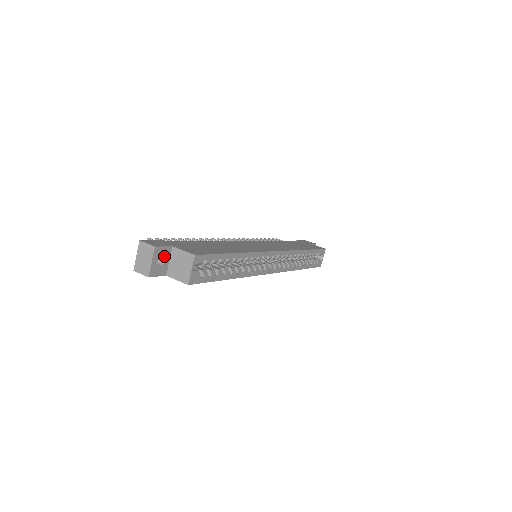
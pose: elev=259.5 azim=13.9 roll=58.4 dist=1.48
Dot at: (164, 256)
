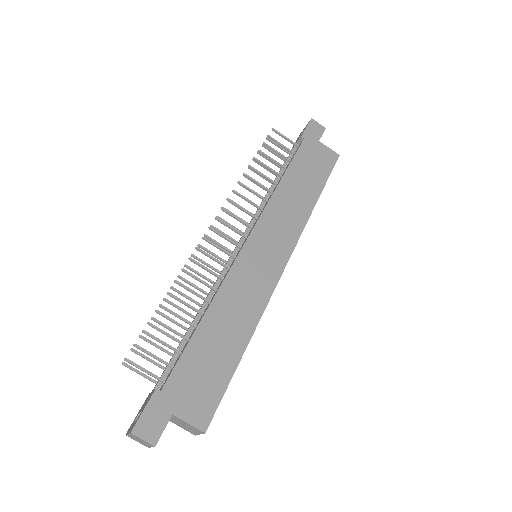
Dot at: occluded
